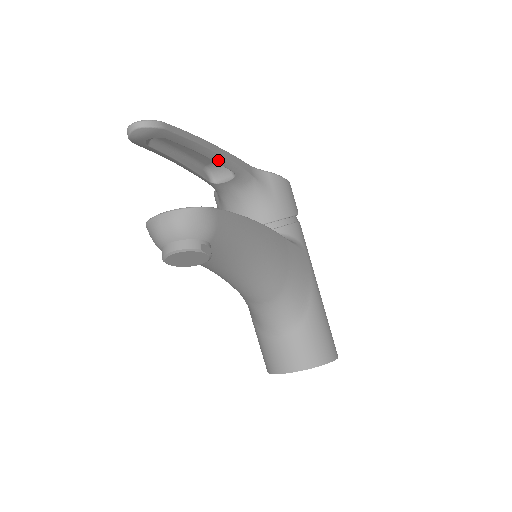
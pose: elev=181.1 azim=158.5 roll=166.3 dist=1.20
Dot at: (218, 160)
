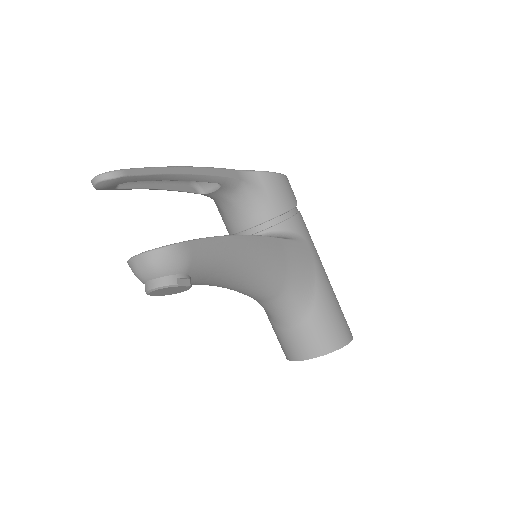
Dot at: (196, 179)
